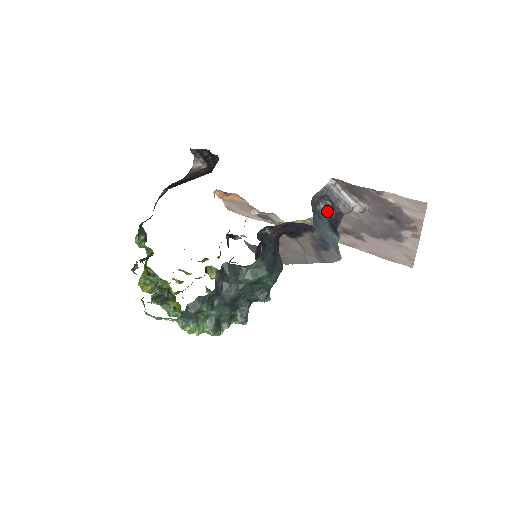
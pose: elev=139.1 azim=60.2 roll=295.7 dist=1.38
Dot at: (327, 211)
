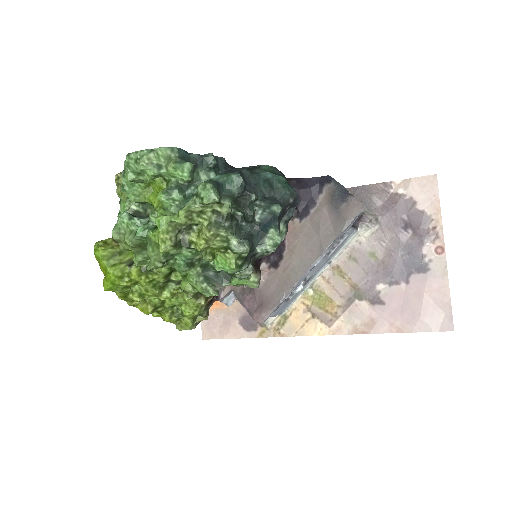
Dot at: occluded
